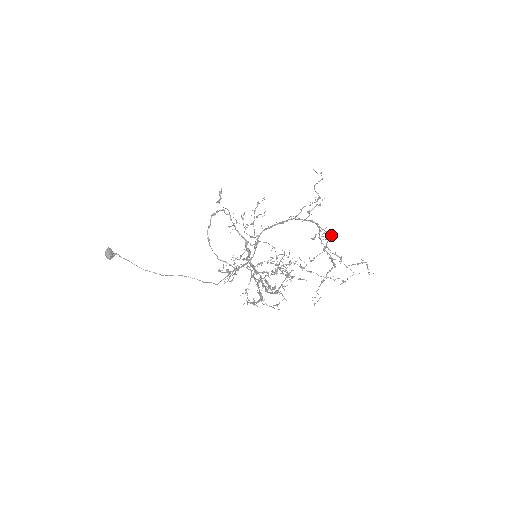
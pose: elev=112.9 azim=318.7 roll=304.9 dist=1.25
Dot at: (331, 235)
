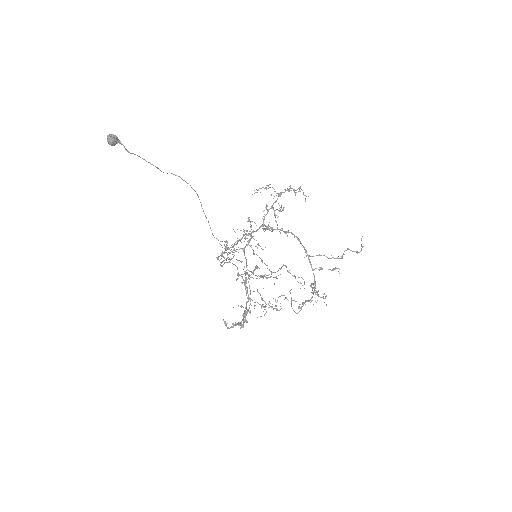
Dot at: (318, 295)
